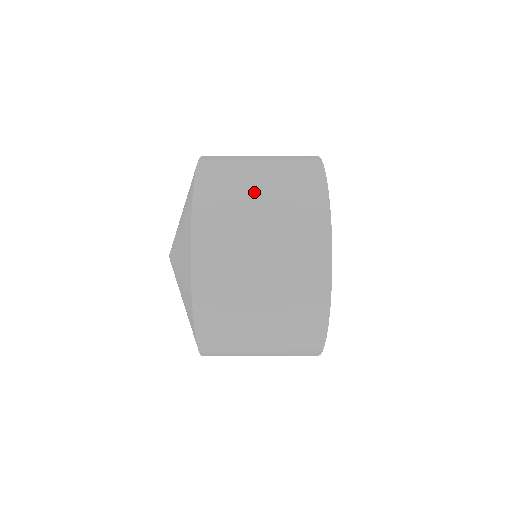
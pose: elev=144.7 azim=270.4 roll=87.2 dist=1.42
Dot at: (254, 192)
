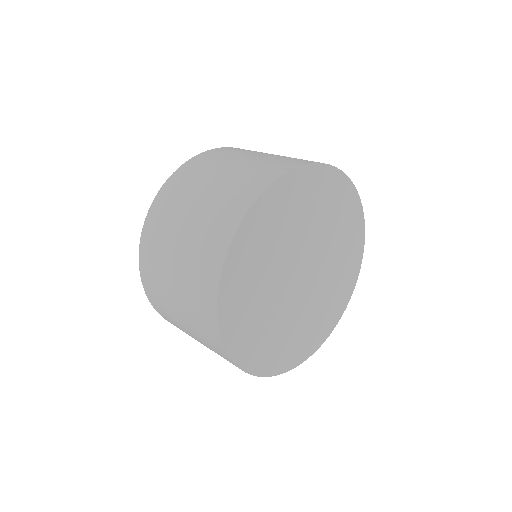
Dot at: (226, 166)
